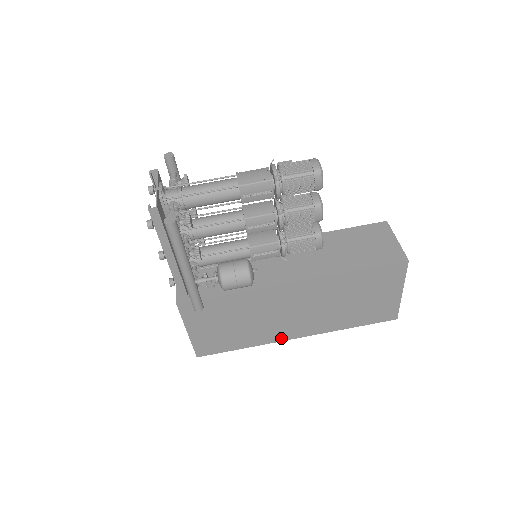
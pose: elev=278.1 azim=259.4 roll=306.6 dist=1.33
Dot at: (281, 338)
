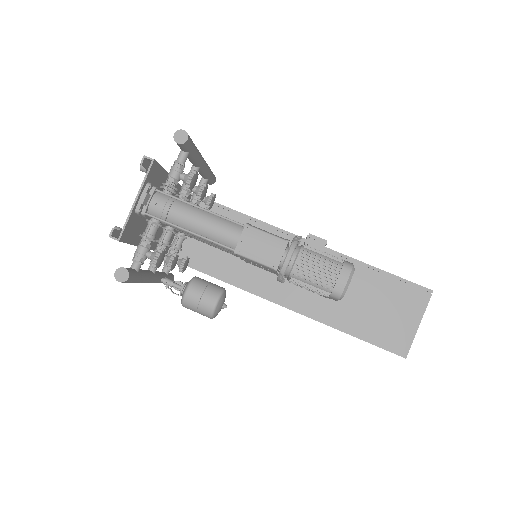
Dot at: occluded
